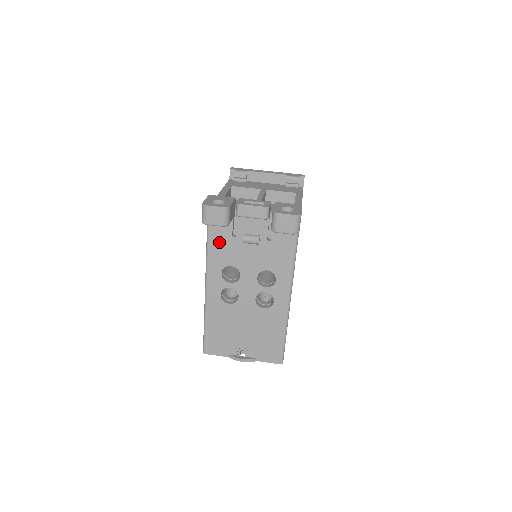
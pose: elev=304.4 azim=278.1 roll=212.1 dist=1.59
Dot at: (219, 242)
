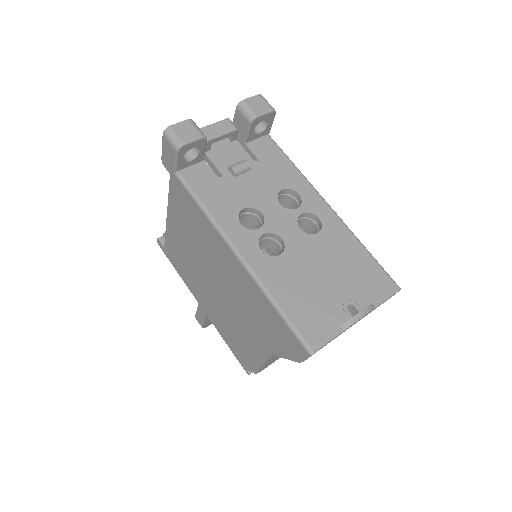
Dot at: (210, 191)
